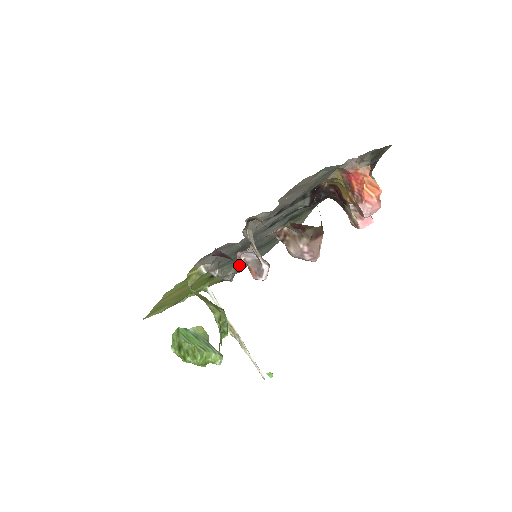
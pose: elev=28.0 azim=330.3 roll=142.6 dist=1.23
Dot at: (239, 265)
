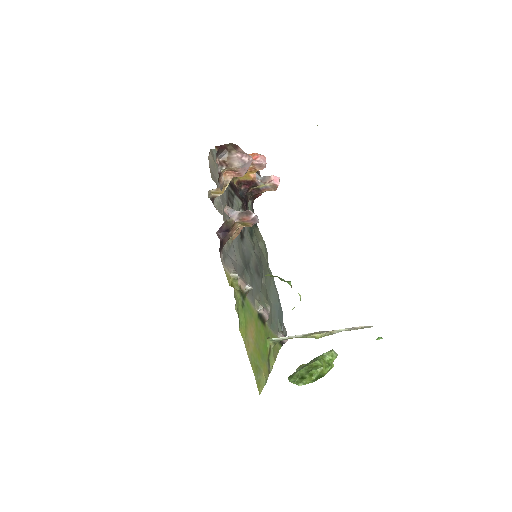
Dot at: (234, 219)
